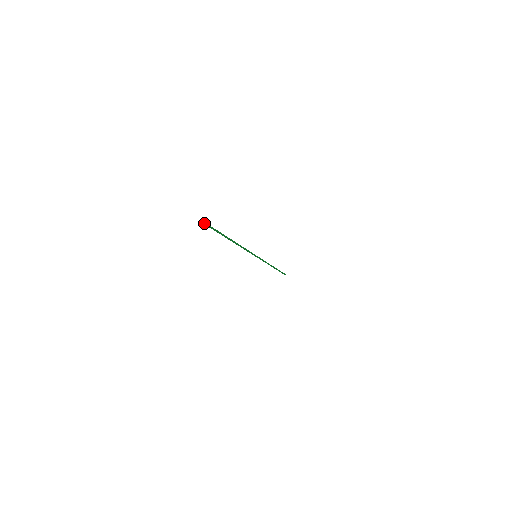
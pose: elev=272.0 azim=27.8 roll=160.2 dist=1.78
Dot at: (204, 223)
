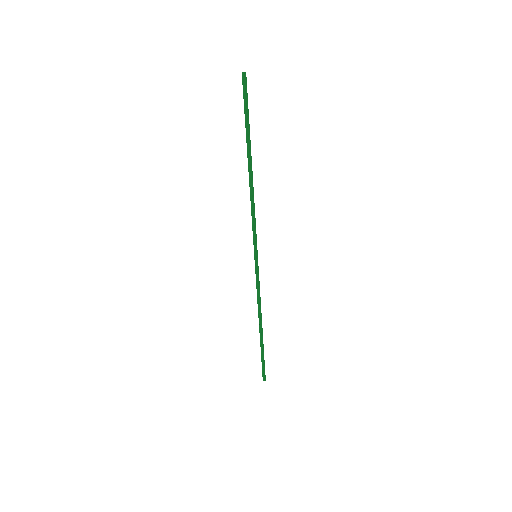
Dot at: occluded
